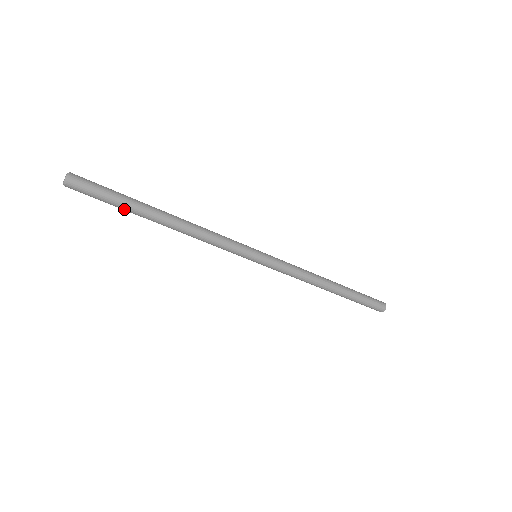
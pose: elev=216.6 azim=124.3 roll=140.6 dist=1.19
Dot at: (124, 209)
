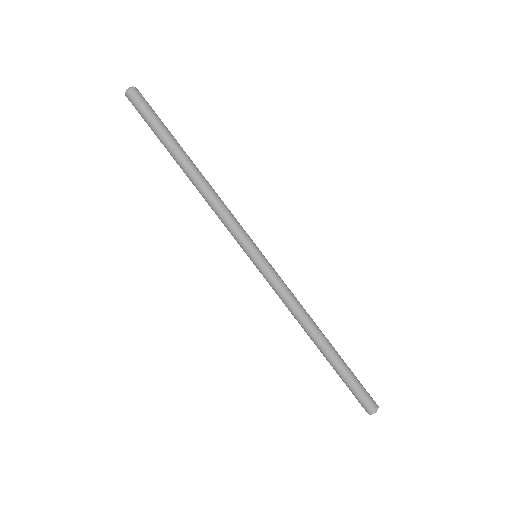
Dot at: (162, 137)
